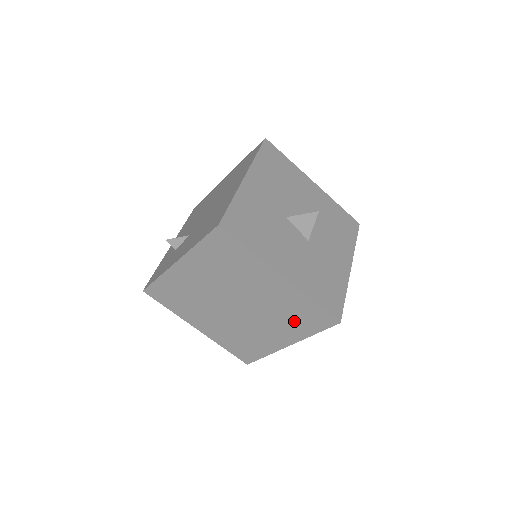
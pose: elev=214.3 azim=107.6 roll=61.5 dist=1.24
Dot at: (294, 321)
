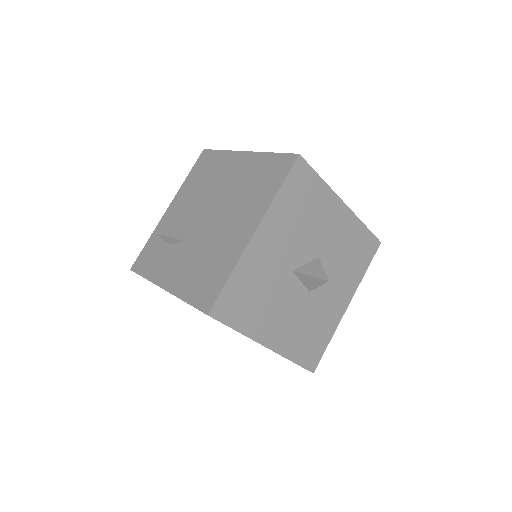
Dot at: occluded
